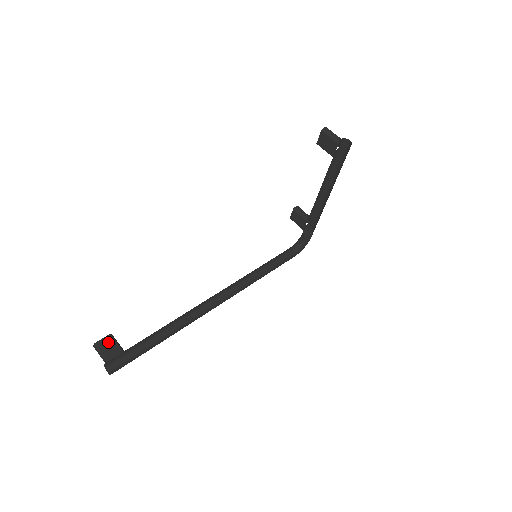
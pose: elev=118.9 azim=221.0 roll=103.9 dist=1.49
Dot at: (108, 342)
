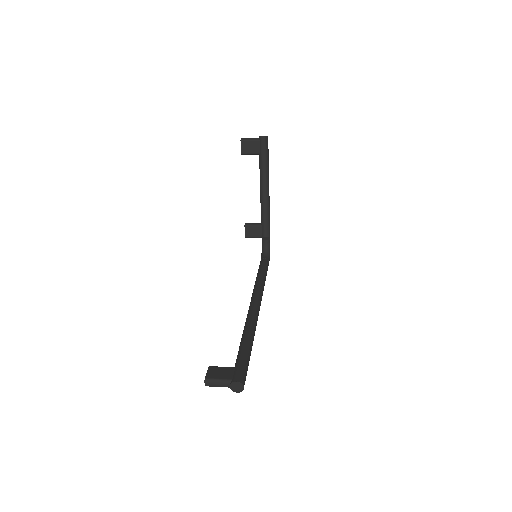
Dot at: (214, 371)
